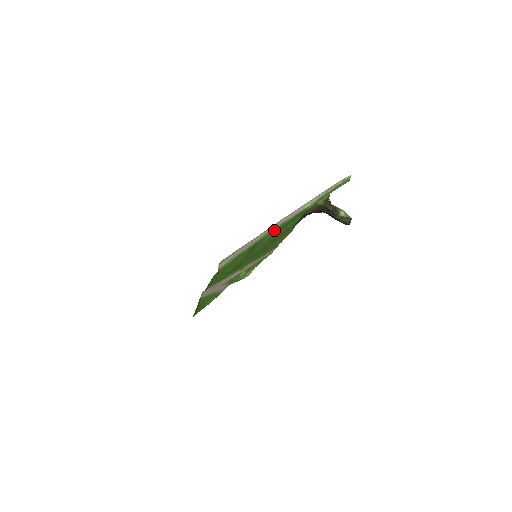
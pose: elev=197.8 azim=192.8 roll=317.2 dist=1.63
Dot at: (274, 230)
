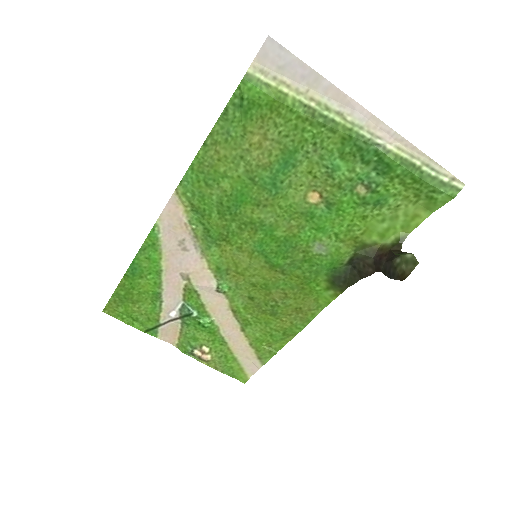
Dot at: (335, 126)
